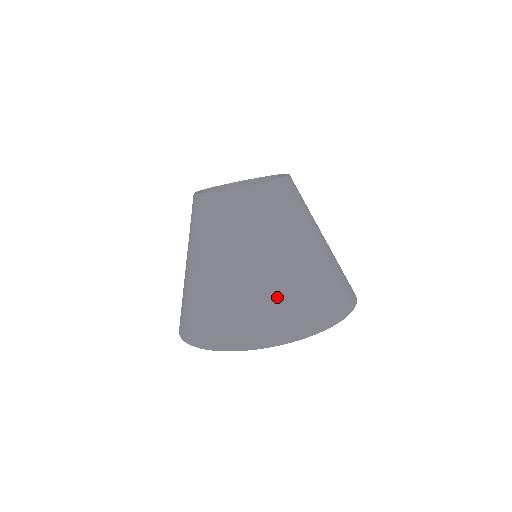
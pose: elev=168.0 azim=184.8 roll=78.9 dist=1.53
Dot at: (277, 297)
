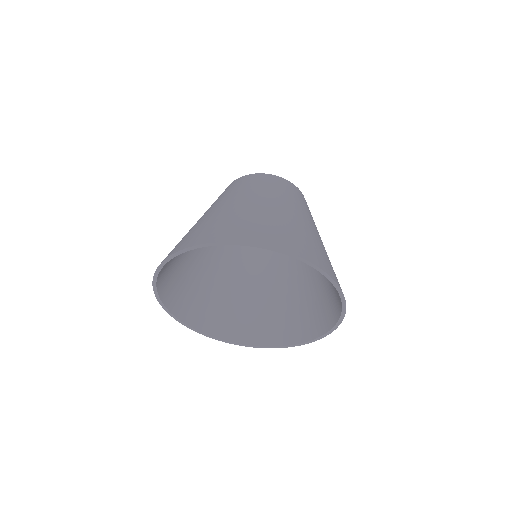
Dot at: (293, 229)
